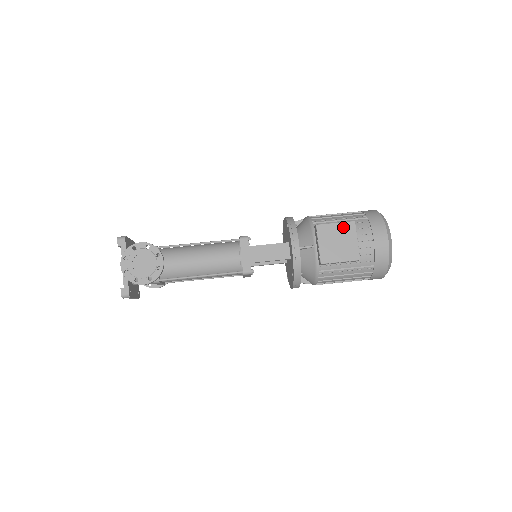
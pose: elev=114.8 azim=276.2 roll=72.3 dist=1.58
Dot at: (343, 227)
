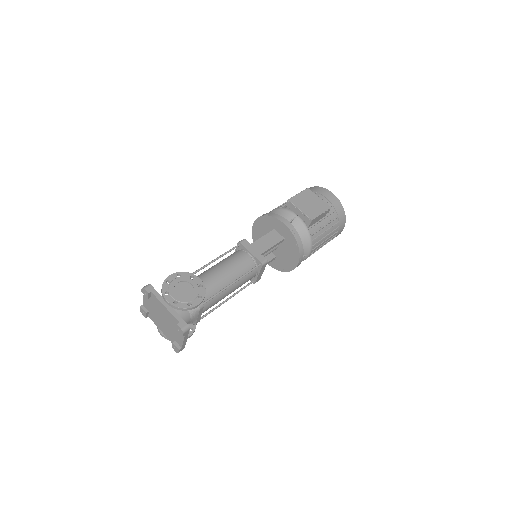
Dot at: (304, 194)
